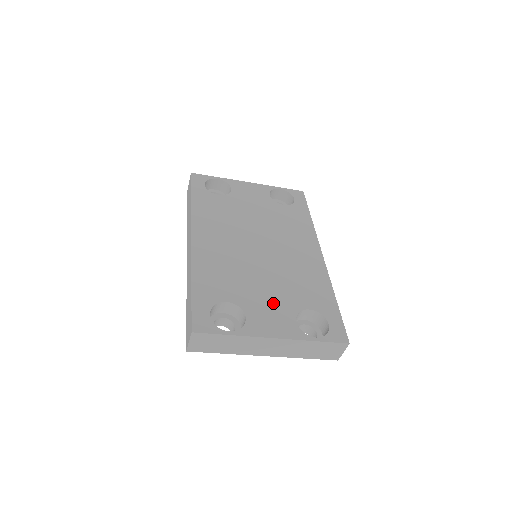
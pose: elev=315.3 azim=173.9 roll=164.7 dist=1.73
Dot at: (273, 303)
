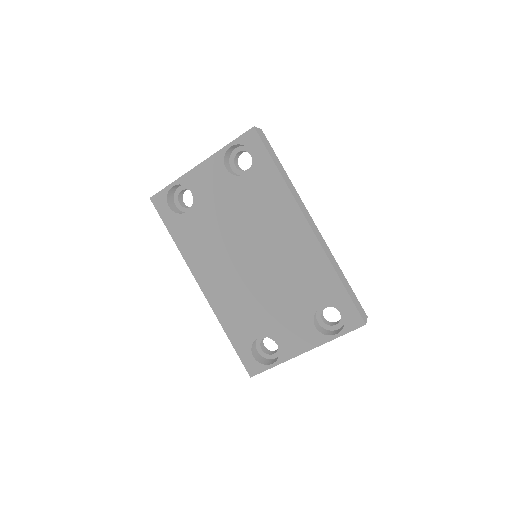
Dot at: (290, 319)
